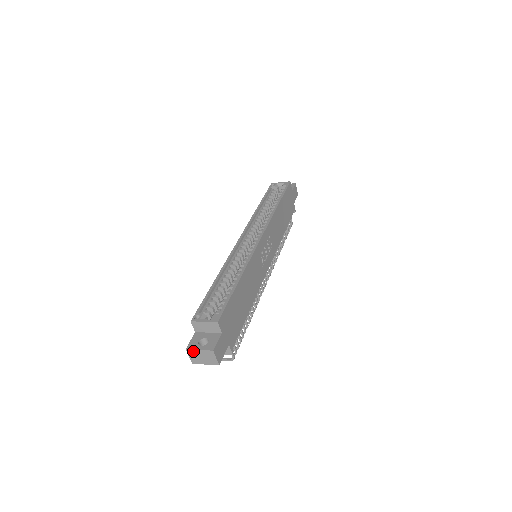
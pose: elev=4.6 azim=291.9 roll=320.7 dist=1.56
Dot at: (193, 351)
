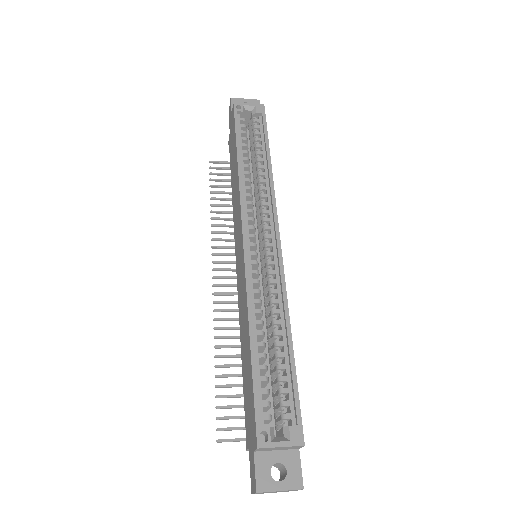
Dot at: (268, 492)
